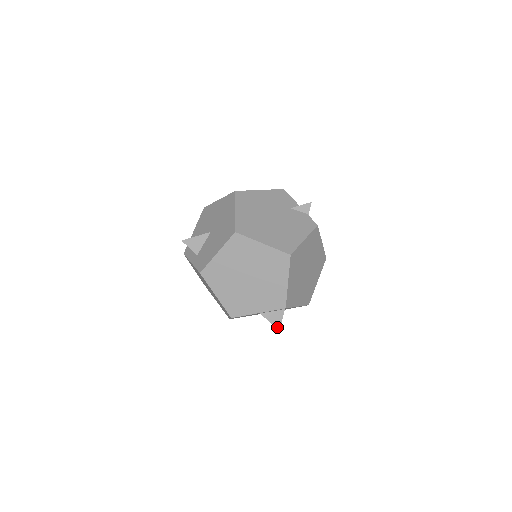
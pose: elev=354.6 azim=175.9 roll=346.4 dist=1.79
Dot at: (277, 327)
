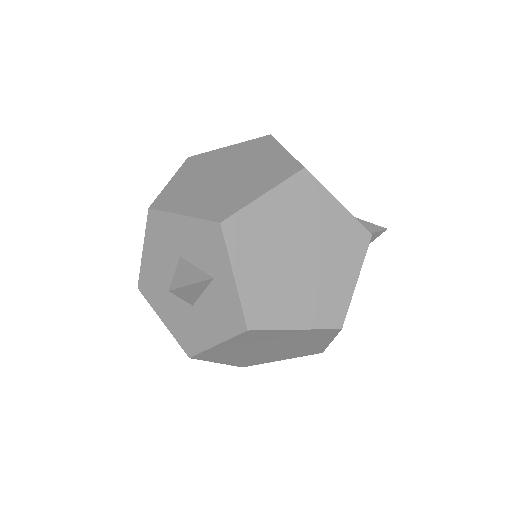
Dot at: (174, 285)
